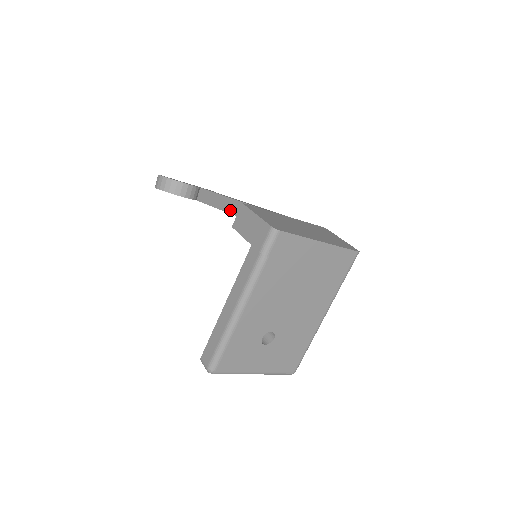
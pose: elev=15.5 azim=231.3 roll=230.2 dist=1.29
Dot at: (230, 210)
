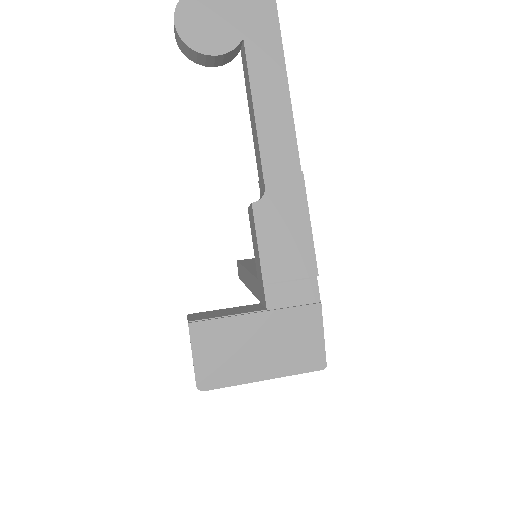
Dot at: (255, 152)
